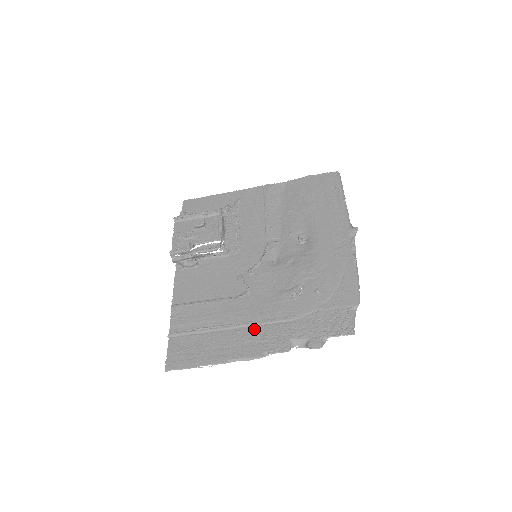
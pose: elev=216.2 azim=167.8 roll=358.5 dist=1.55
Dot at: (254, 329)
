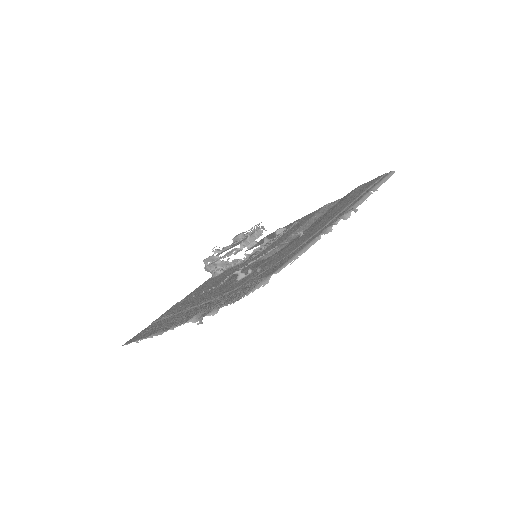
Dot at: (190, 310)
